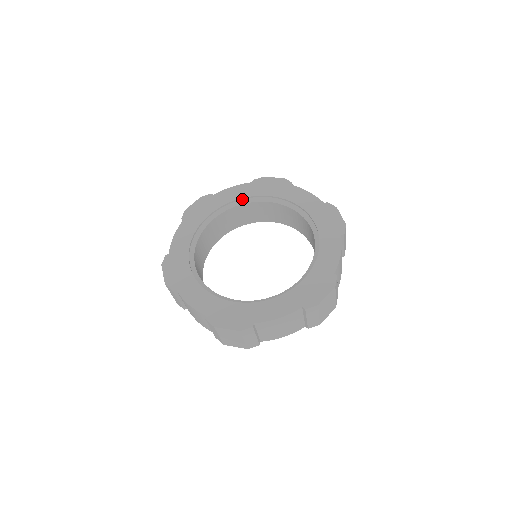
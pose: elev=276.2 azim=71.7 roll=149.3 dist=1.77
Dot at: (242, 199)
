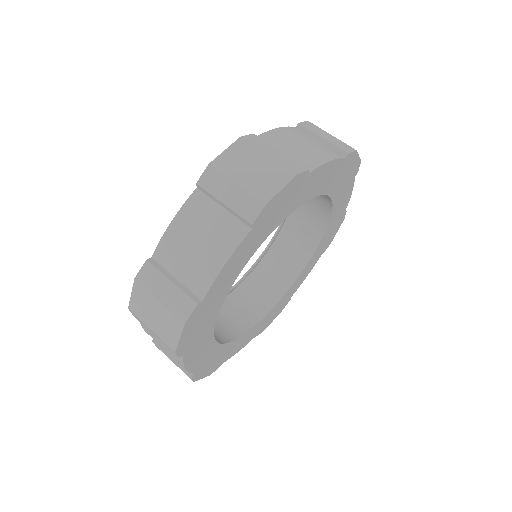
Dot at: occluded
